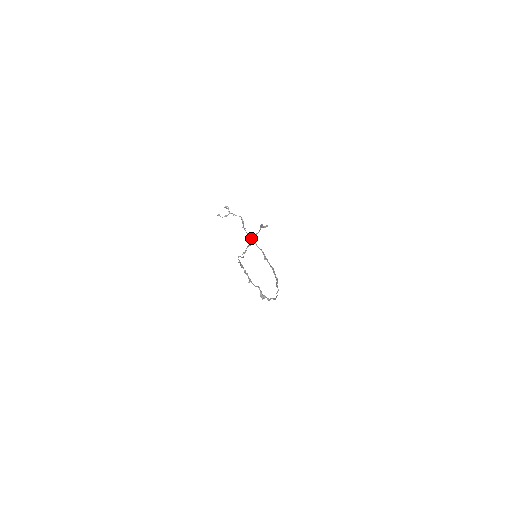
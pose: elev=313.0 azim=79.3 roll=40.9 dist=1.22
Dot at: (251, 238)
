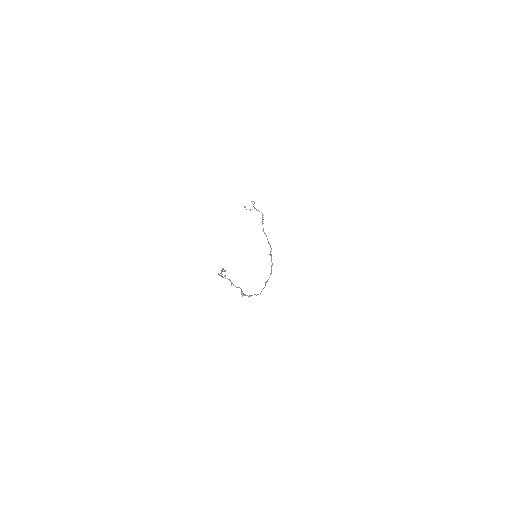
Dot at: (221, 270)
